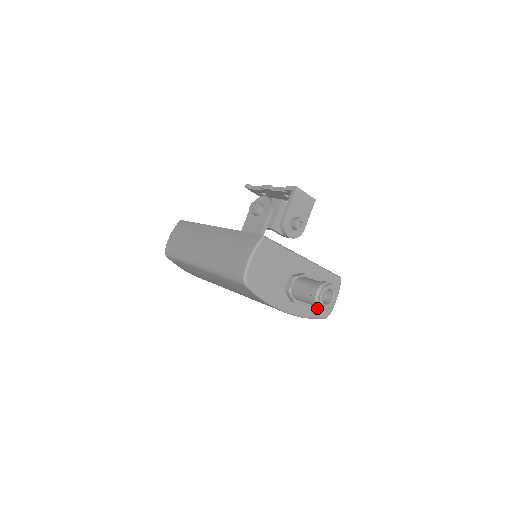
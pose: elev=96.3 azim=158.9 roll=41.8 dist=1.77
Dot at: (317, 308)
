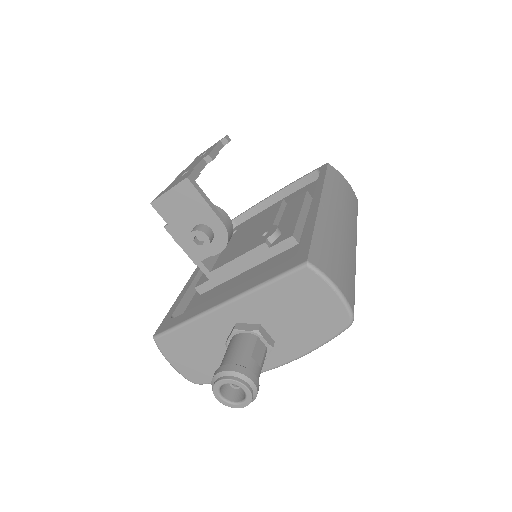
Dot at: (315, 330)
